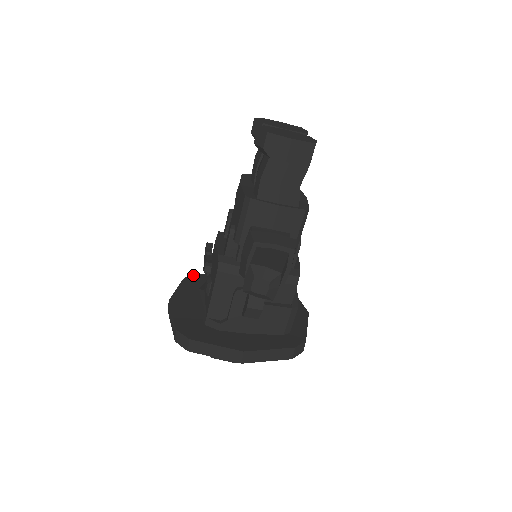
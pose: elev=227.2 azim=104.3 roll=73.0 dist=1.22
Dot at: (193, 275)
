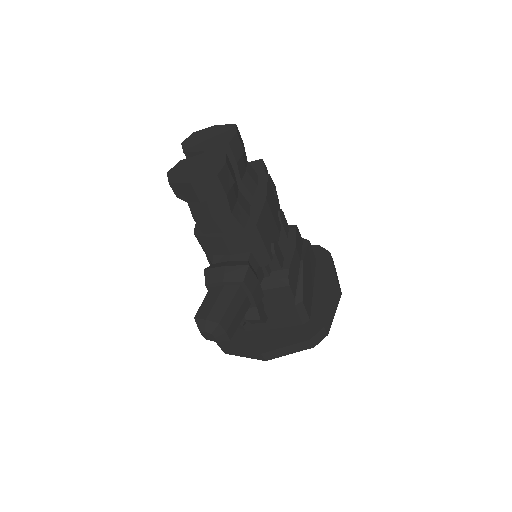
Dot at: occluded
